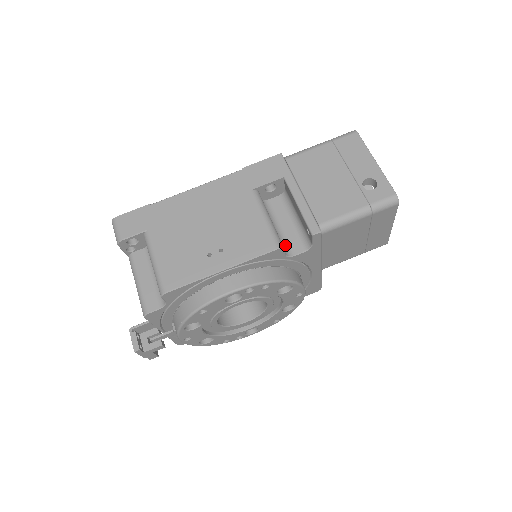
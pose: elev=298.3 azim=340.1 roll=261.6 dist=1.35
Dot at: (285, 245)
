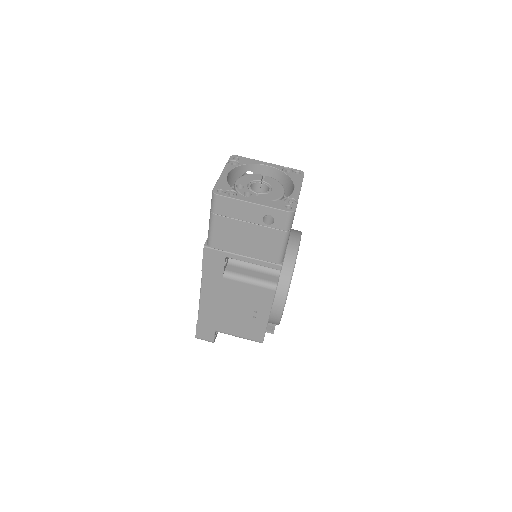
Dot at: (271, 269)
